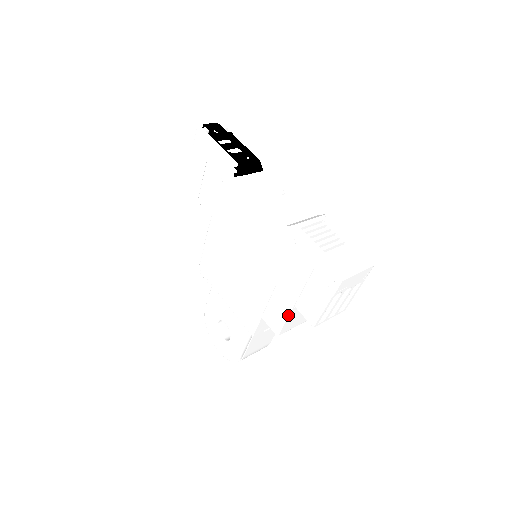
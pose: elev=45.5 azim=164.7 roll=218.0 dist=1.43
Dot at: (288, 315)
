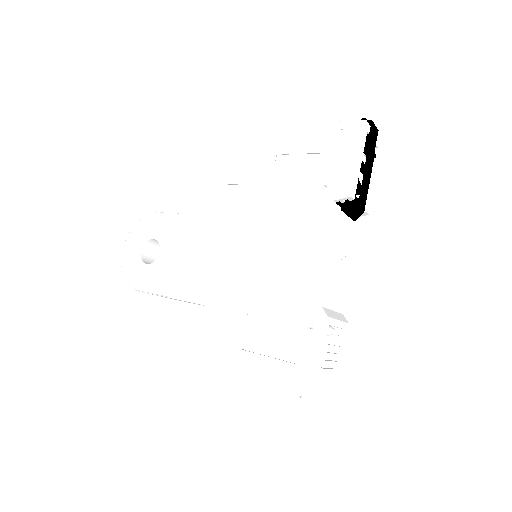
Dot at: (225, 343)
